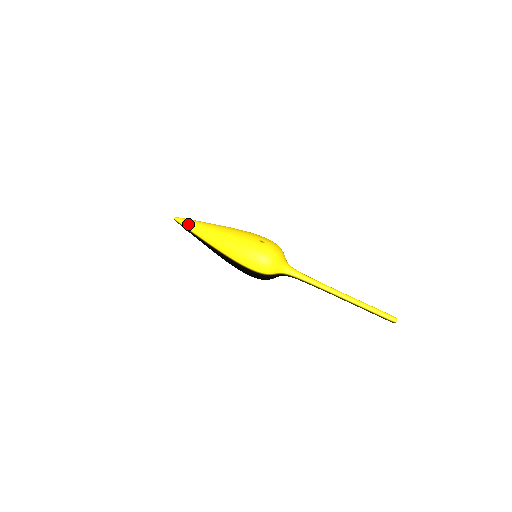
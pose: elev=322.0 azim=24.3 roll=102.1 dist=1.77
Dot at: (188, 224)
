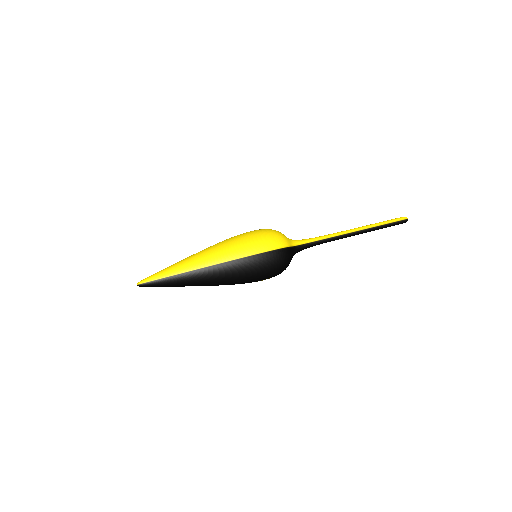
Dot at: (161, 272)
